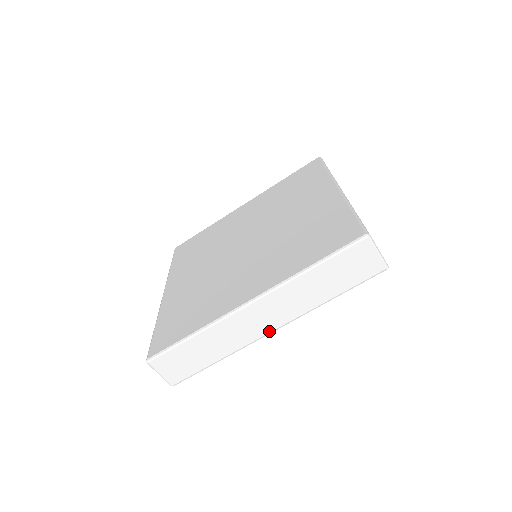
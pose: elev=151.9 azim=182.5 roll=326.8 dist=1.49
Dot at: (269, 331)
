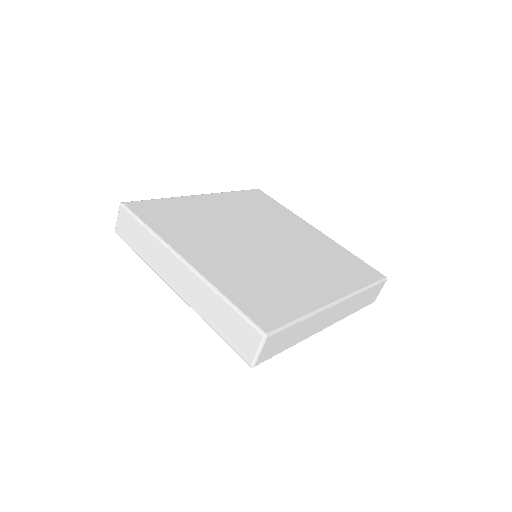
Dot at: (173, 288)
